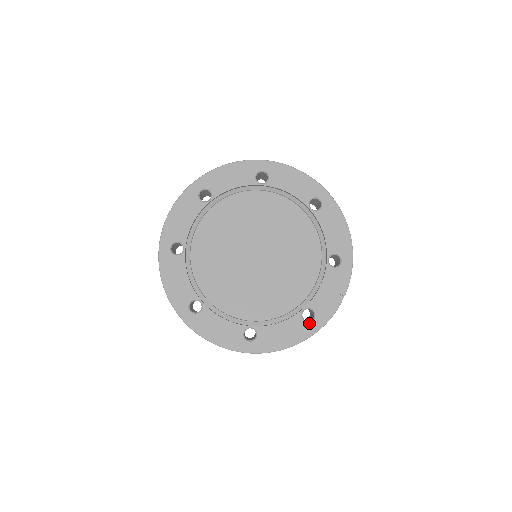
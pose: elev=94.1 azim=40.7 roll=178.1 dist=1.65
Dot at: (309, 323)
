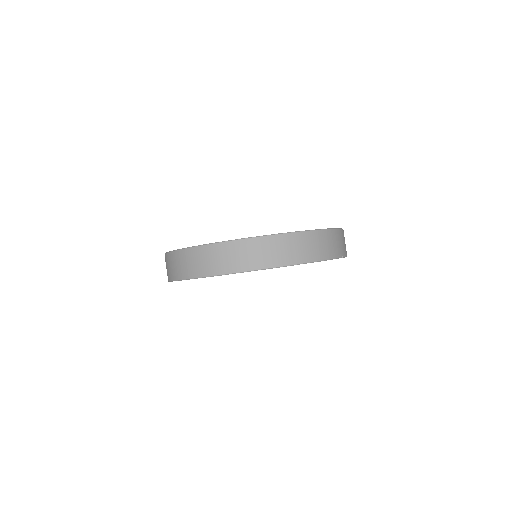
Dot at: occluded
